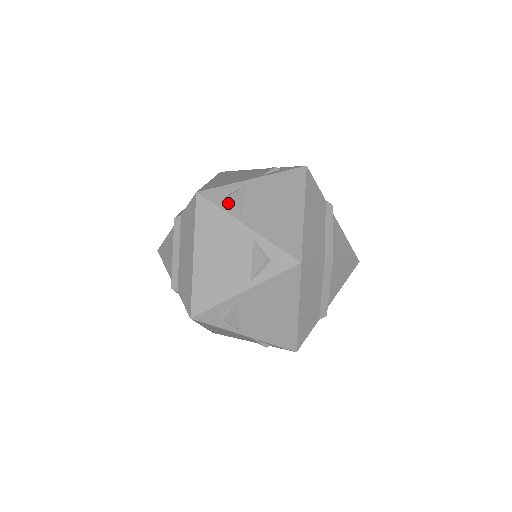
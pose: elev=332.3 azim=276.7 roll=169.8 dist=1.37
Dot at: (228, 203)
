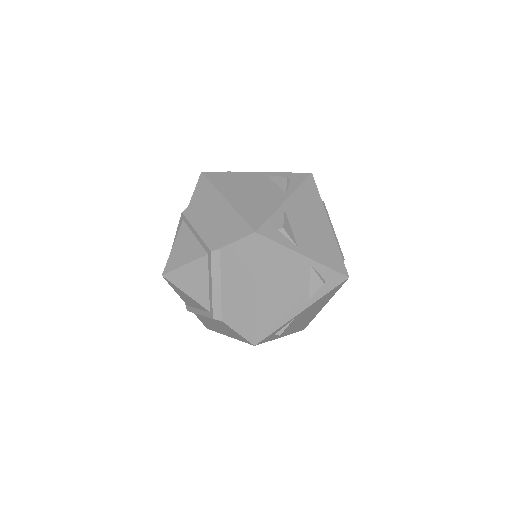
Dot at: occluded
